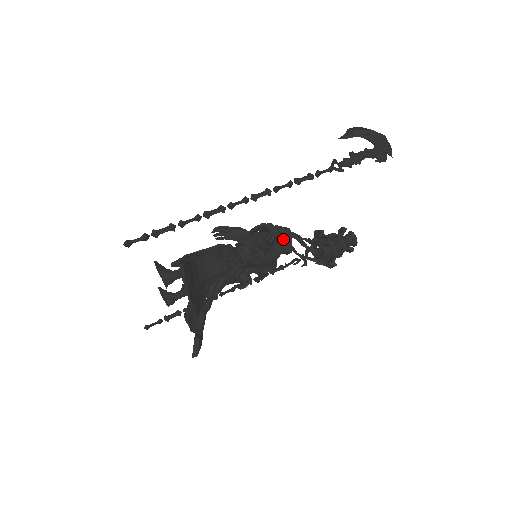
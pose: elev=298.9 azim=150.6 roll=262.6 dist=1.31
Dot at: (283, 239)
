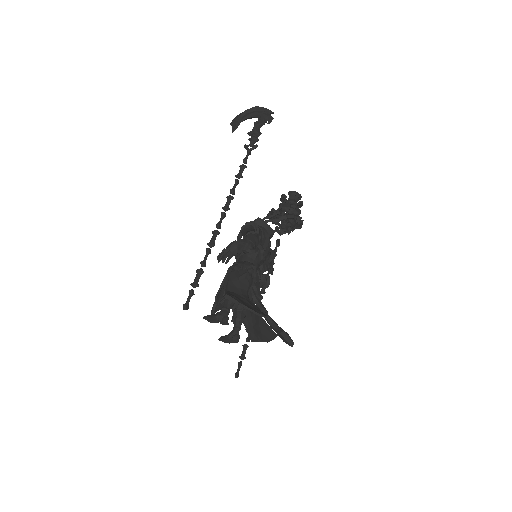
Dot at: occluded
